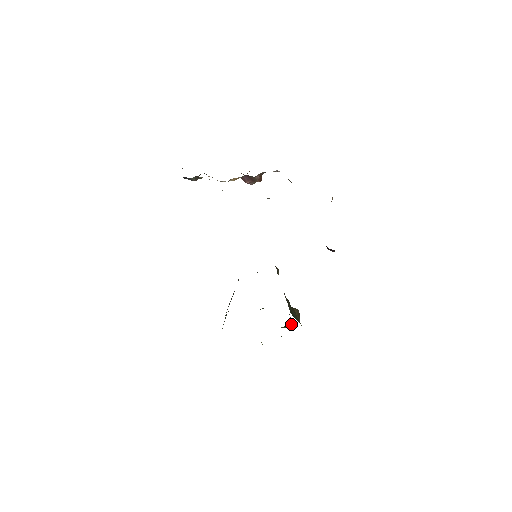
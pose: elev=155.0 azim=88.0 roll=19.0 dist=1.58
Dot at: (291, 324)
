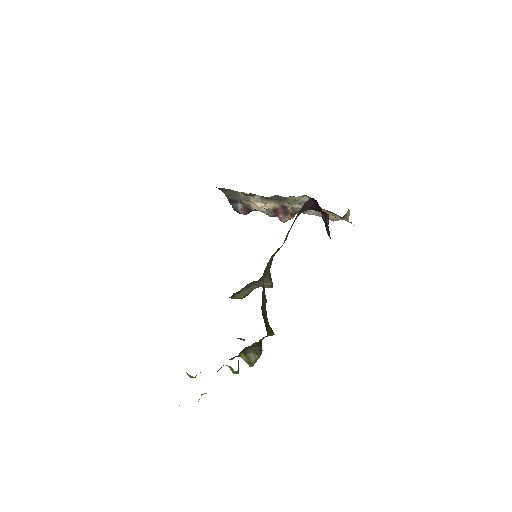
Dot at: (258, 352)
